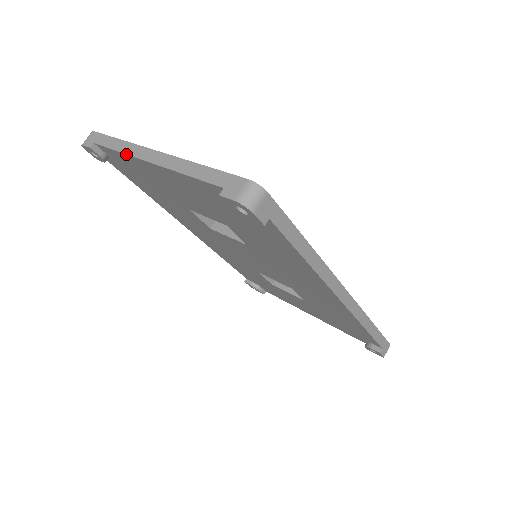
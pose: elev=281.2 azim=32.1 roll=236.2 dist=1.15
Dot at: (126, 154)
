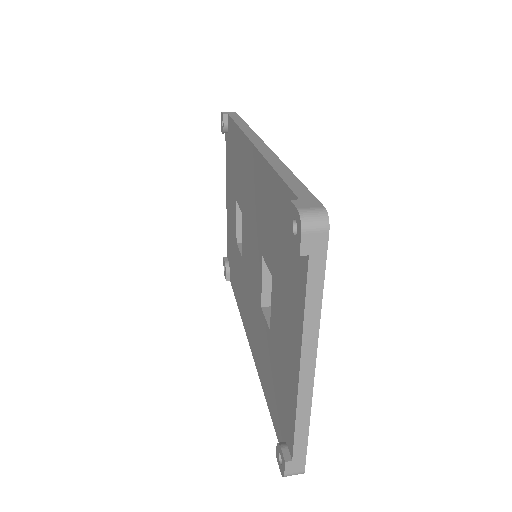
Dot at: (227, 221)
